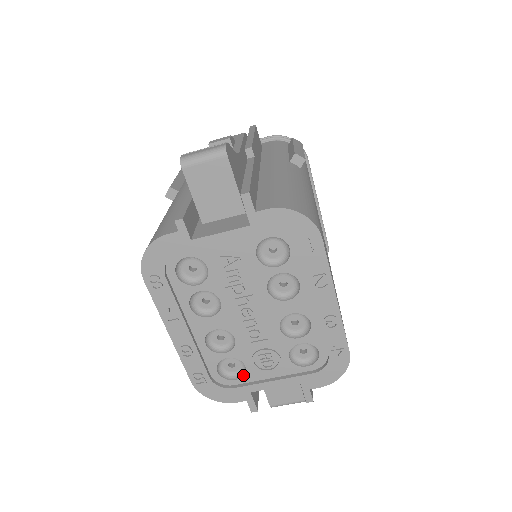
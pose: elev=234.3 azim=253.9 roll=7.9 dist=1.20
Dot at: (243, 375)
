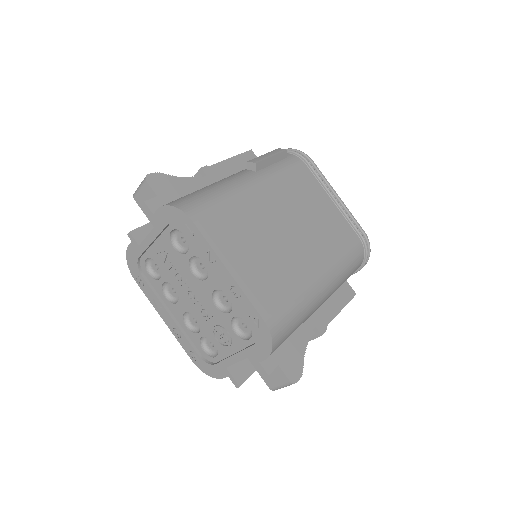
Dot at: (218, 352)
